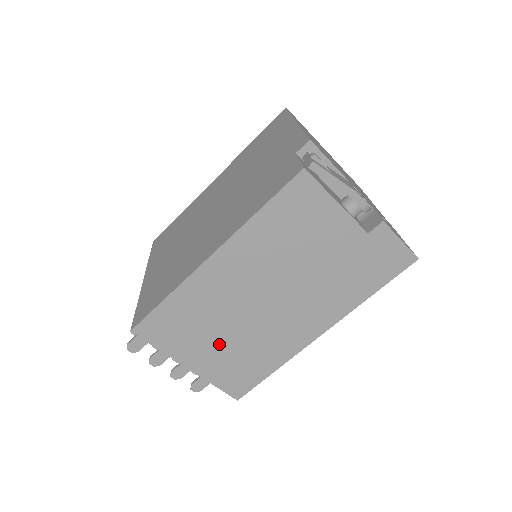
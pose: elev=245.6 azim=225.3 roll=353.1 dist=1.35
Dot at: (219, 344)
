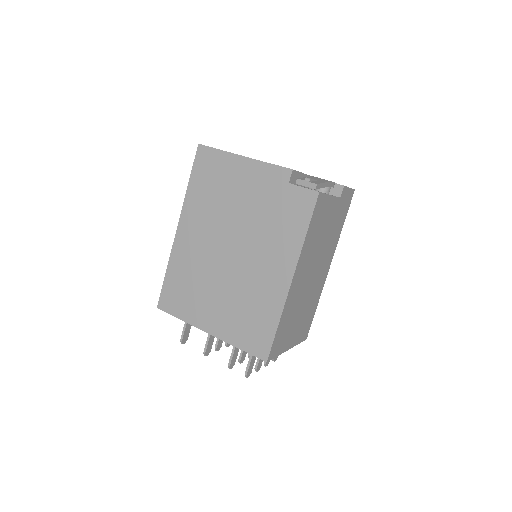
Dot at: (298, 321)
